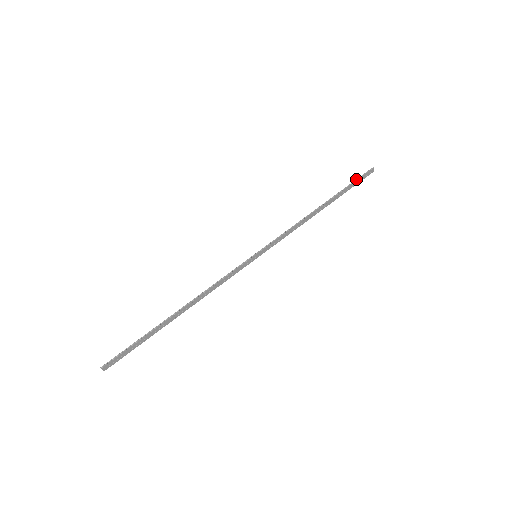
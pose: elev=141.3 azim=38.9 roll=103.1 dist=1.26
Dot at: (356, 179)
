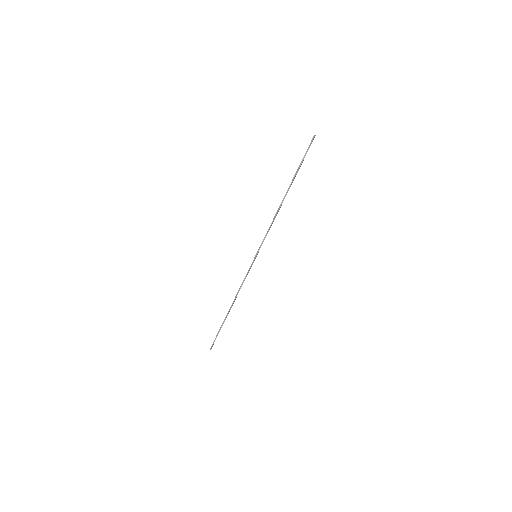
Dot at: (303, 157)
